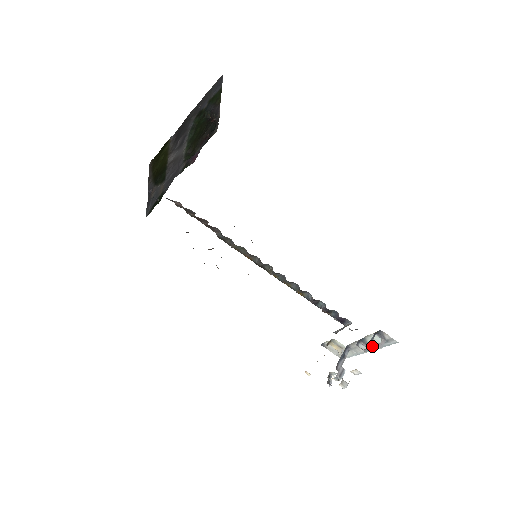
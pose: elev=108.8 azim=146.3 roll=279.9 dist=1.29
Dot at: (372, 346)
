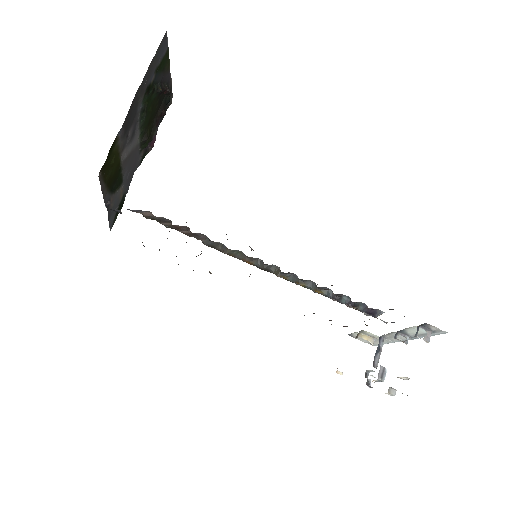
Dot at: (413, 336)
